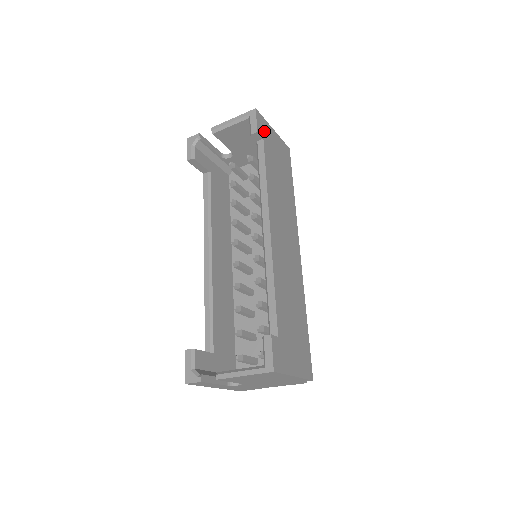
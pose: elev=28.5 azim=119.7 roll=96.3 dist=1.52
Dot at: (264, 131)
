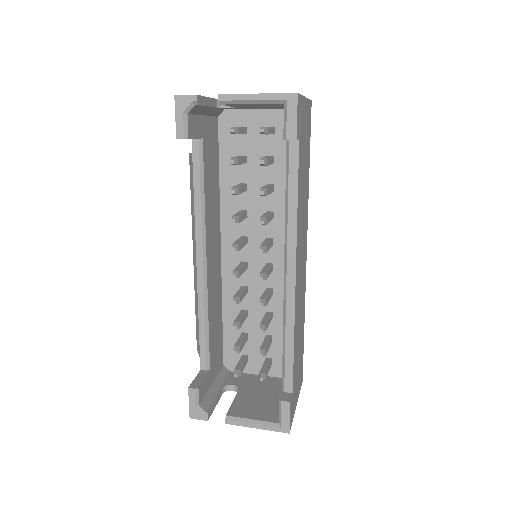
Dot at: (300, 122)
